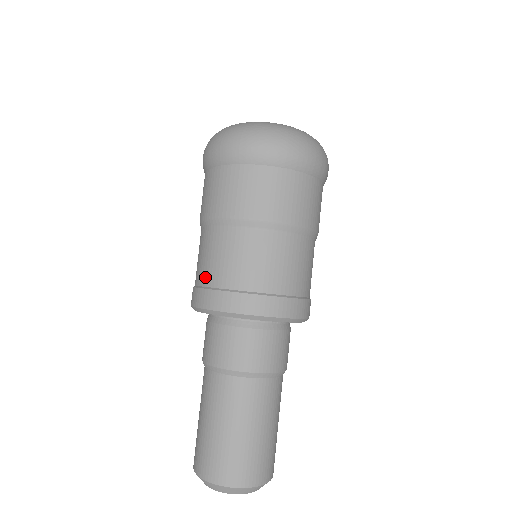
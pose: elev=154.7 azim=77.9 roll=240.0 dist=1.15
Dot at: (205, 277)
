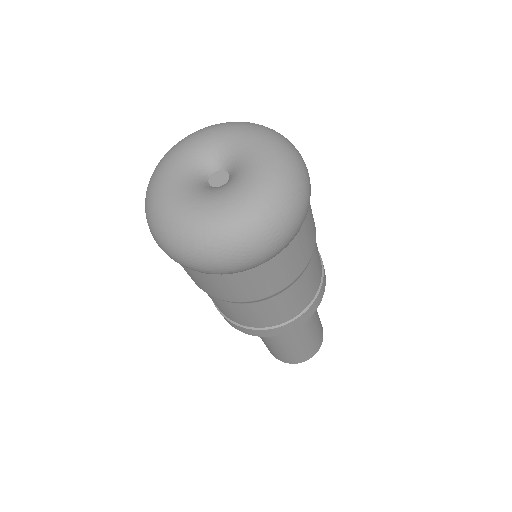
Dot at: occluded
